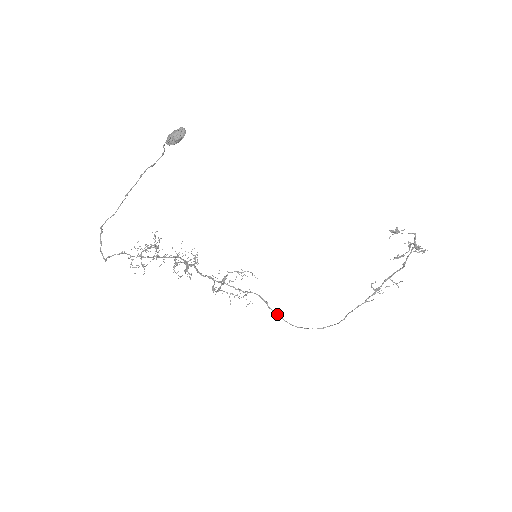
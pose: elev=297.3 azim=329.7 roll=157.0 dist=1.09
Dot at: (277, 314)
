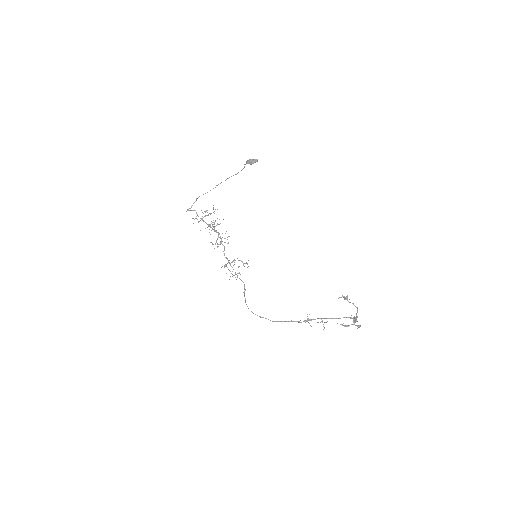
Dot at: occluded
